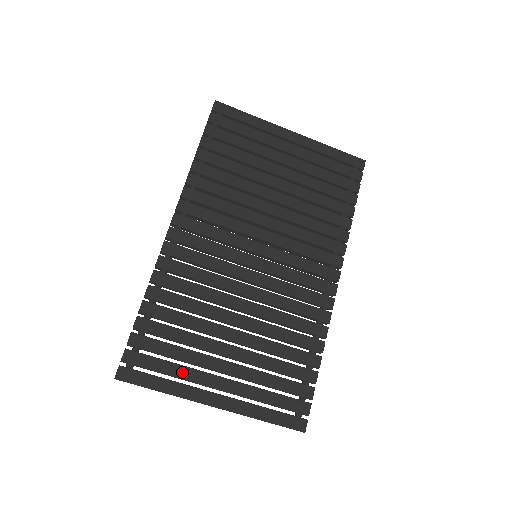
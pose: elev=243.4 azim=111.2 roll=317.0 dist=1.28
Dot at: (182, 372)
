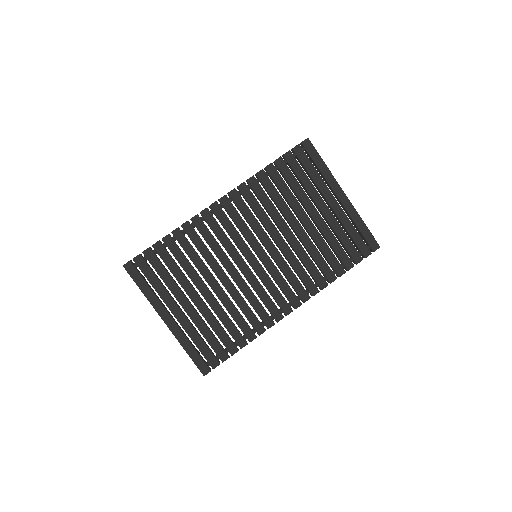
Dot at: (161, 290)
